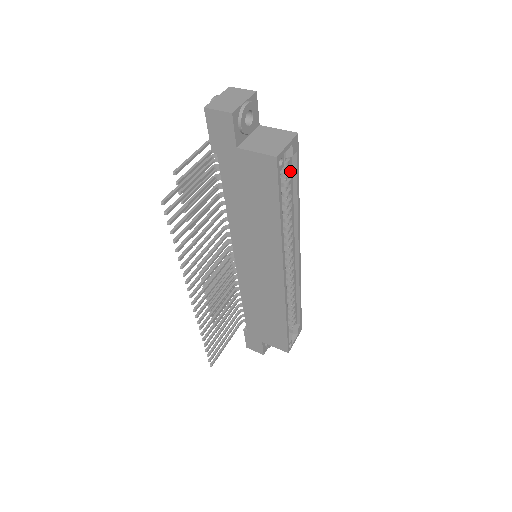
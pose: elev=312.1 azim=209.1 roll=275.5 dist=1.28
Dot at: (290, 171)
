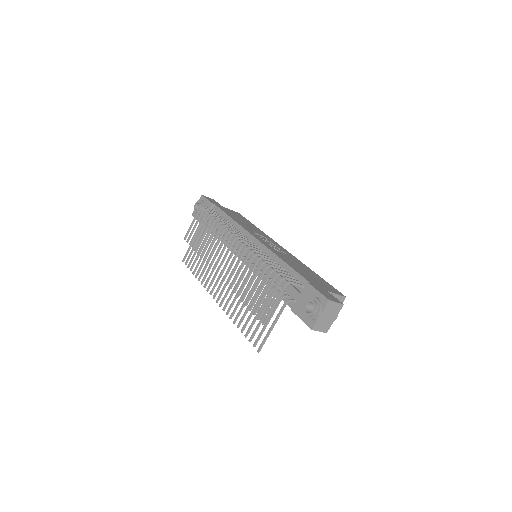
Dot at: occluded
